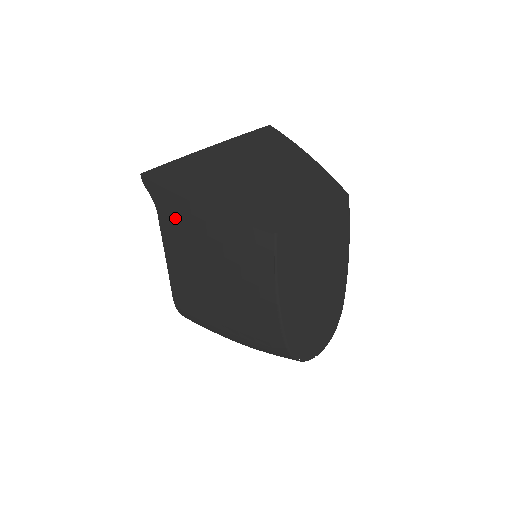
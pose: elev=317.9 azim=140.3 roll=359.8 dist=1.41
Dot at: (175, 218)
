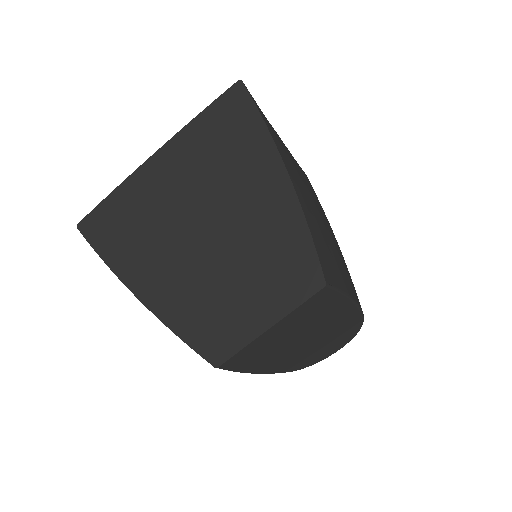
Dot at: occluded
